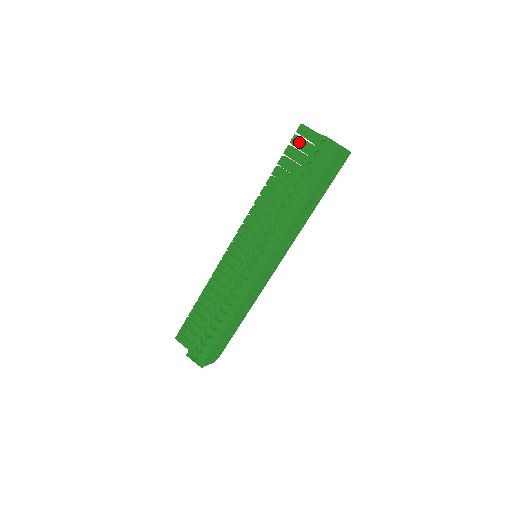
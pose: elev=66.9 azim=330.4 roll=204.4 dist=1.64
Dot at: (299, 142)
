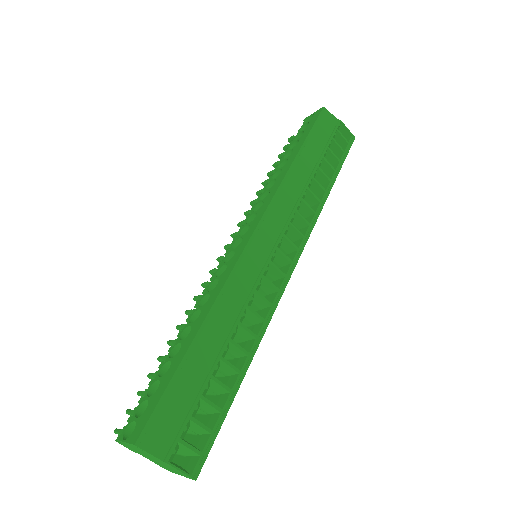
Dot at: occluded
